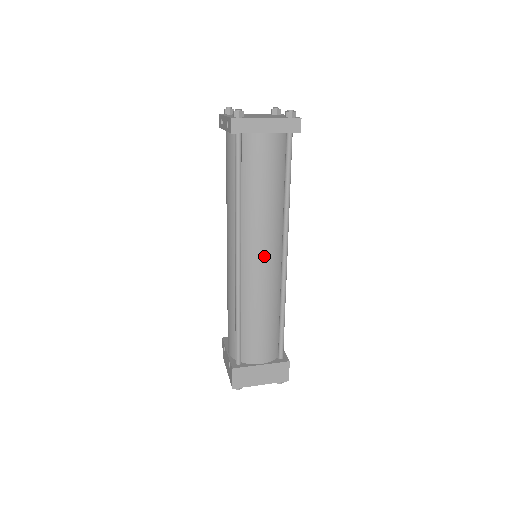
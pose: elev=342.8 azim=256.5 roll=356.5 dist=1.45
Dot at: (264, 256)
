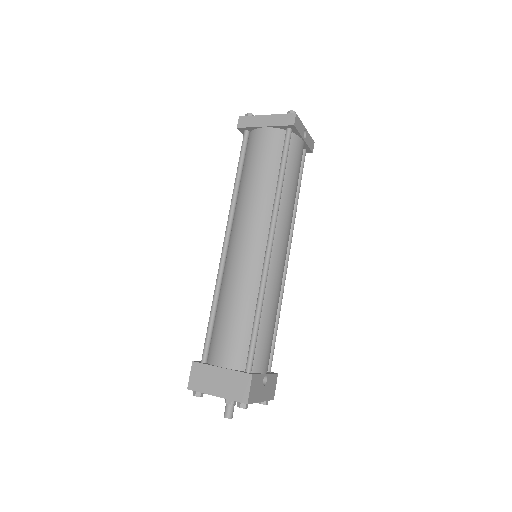
Dot at: (246, 238)
